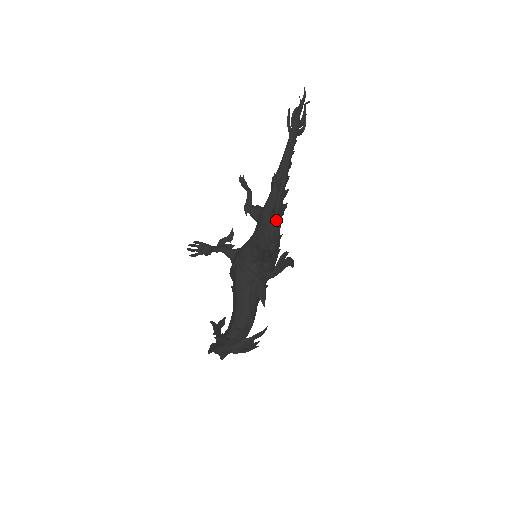
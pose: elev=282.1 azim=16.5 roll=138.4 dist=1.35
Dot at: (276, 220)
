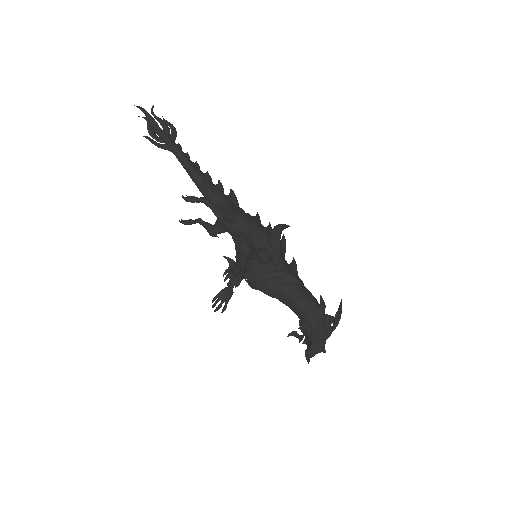
Dot at: (232, 218)
